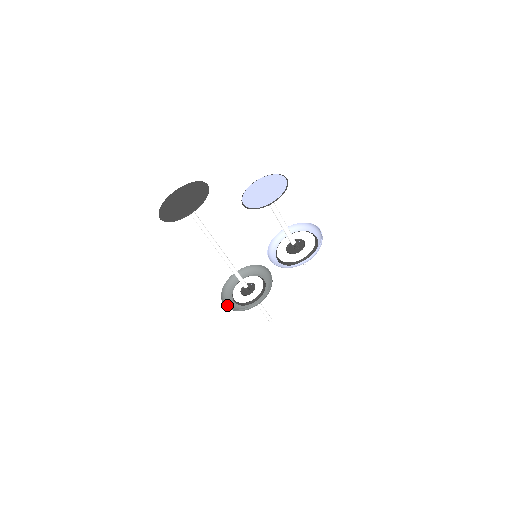
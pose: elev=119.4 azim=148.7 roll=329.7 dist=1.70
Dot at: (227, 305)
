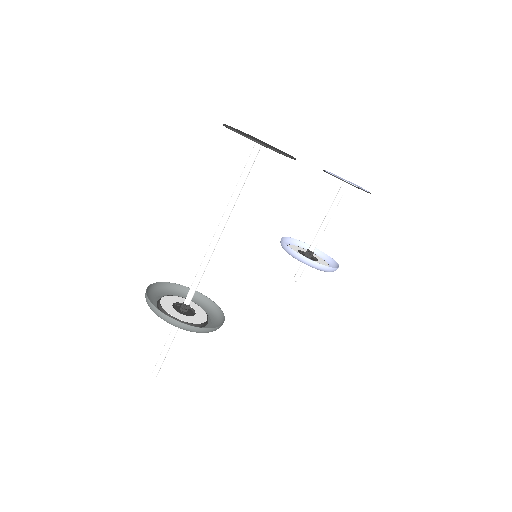
Dot at: (172, 323)
